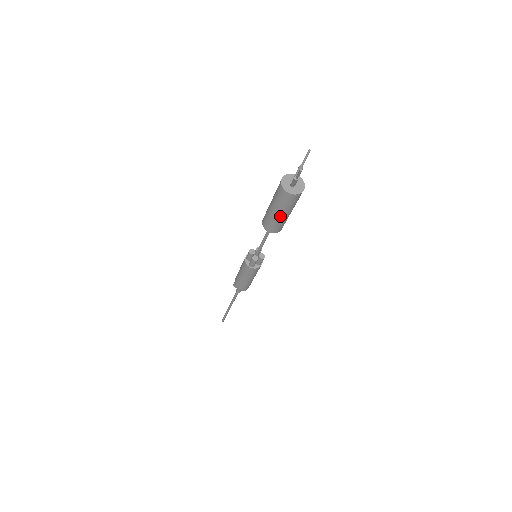
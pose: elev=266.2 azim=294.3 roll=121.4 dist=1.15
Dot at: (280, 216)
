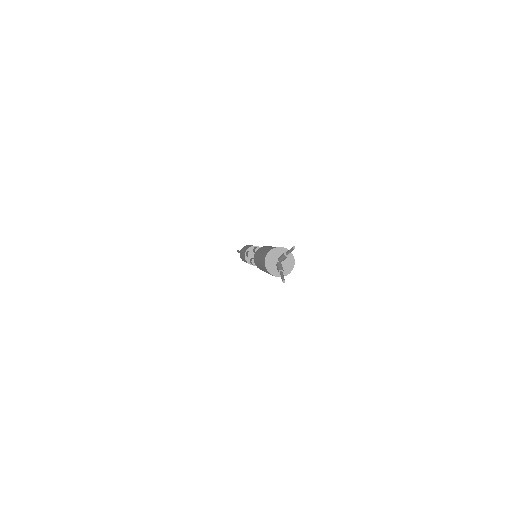
Dot at: occluded
